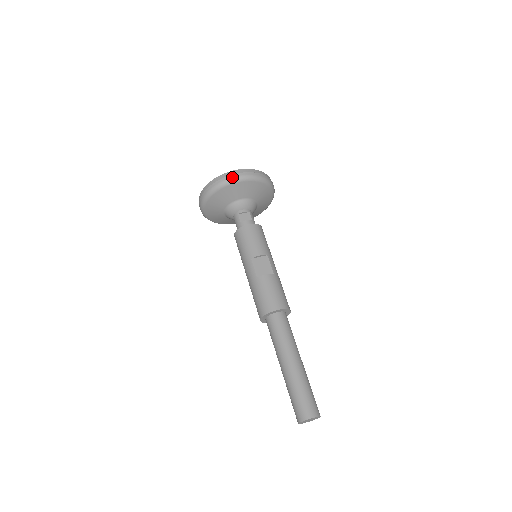
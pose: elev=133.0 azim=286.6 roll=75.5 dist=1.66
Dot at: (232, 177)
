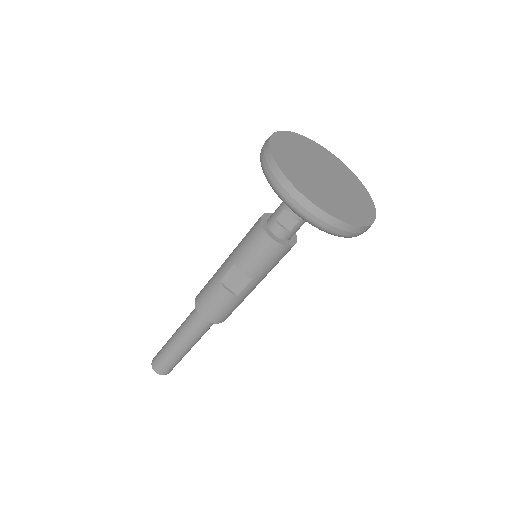
Dot at: (289, 200)
